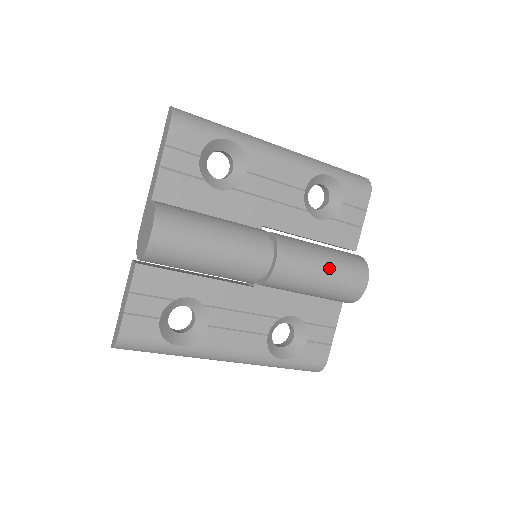
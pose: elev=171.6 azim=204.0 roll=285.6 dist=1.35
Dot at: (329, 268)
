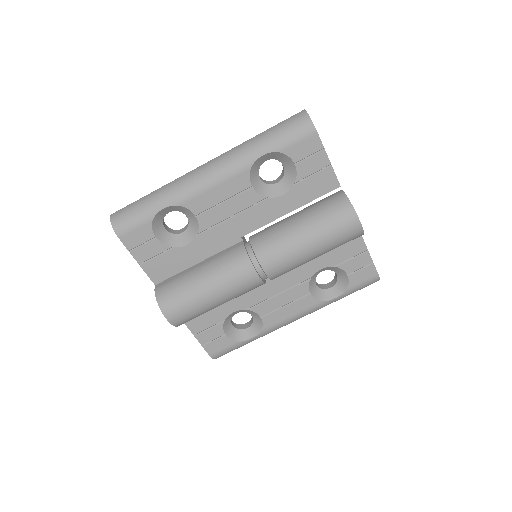
Dot at: (313, 240)
